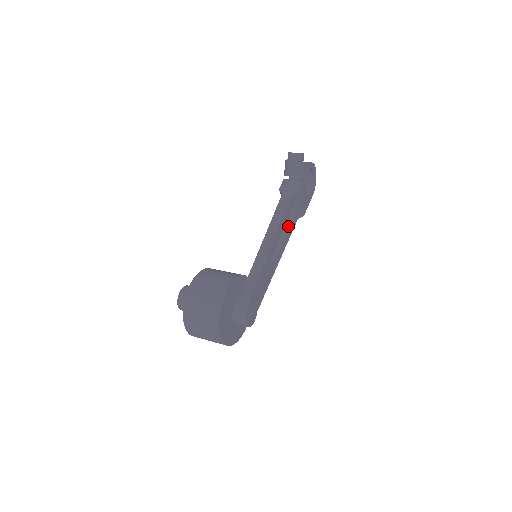
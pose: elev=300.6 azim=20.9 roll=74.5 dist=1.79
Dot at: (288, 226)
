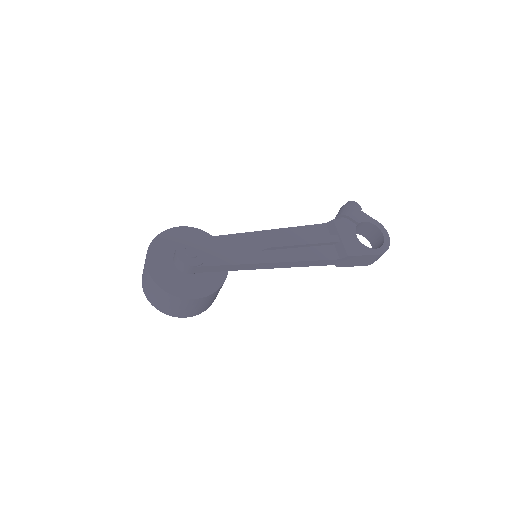
Dot at: (305, 237)
